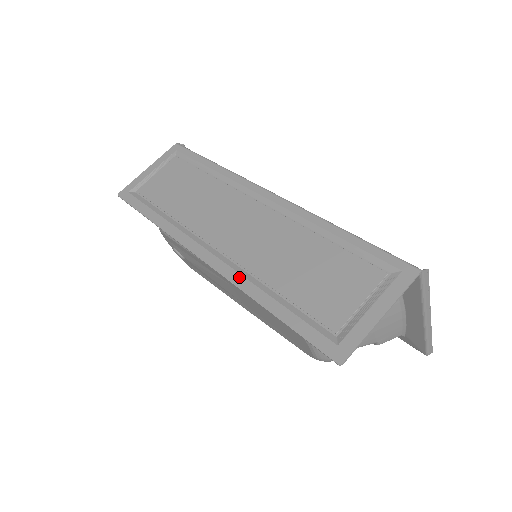
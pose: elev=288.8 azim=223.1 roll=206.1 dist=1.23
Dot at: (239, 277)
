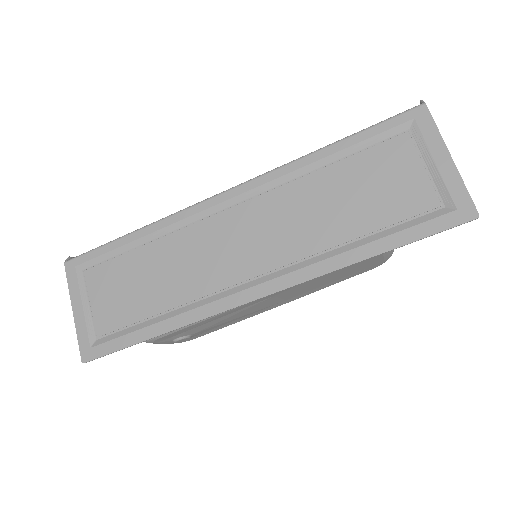
Dot at: (312, 268)
